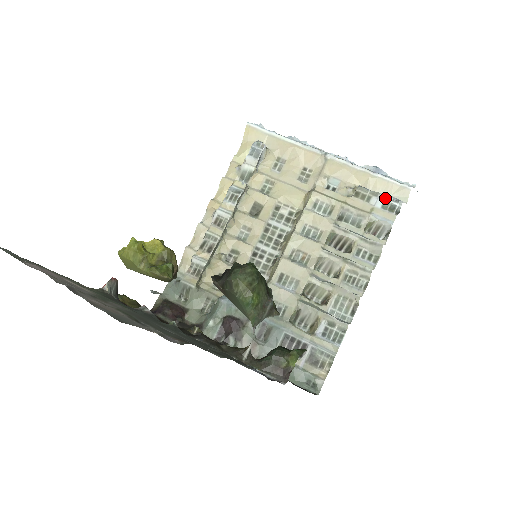
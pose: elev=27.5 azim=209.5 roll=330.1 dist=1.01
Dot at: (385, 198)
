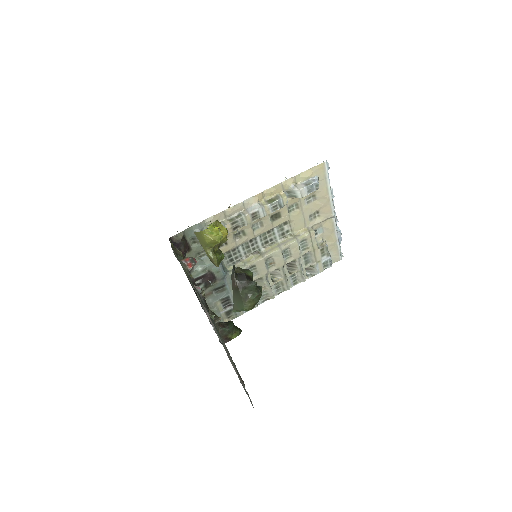
Dot at: (329, 259)
